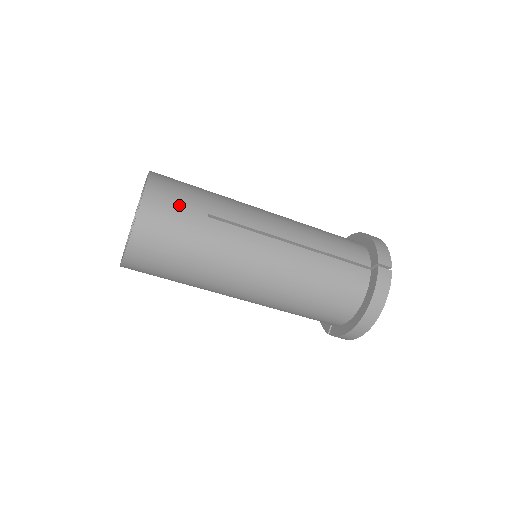
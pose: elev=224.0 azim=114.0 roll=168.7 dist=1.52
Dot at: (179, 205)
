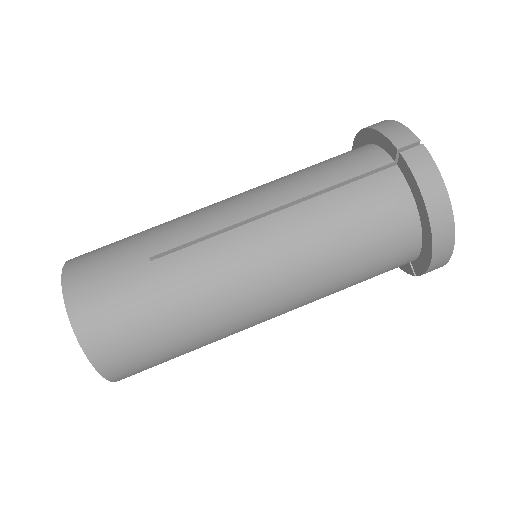
Dot at: (110, 274)
